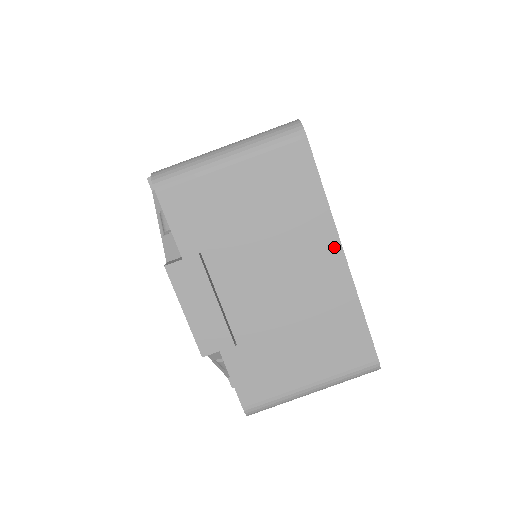
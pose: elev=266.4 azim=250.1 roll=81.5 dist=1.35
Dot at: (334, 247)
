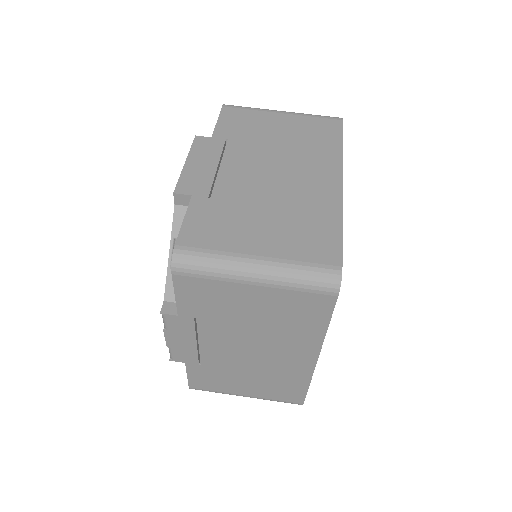
Dot at: (335, 174)
